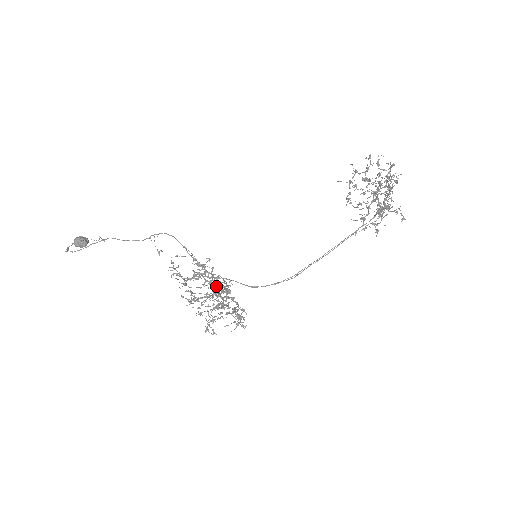
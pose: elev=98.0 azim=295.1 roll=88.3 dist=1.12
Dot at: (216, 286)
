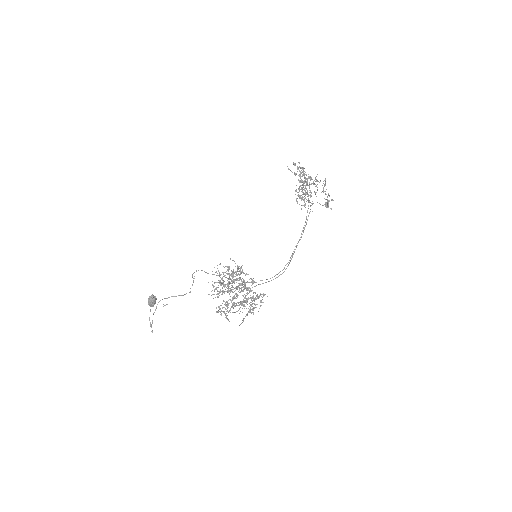
Dot at: occluded
